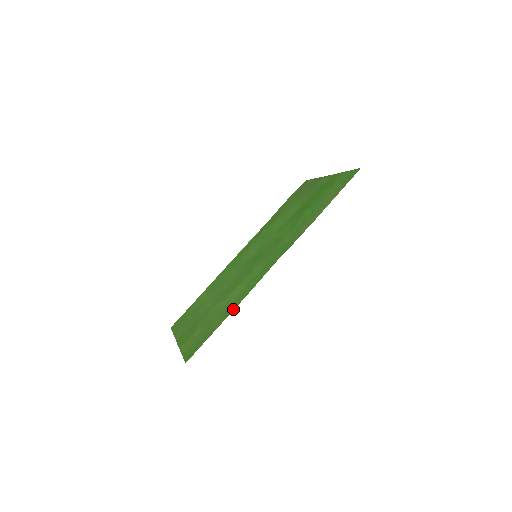
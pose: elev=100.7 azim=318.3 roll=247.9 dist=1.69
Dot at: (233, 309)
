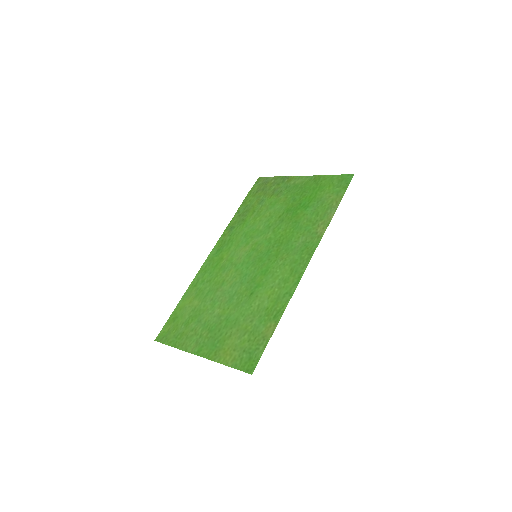
Dot at: (282, 313)
